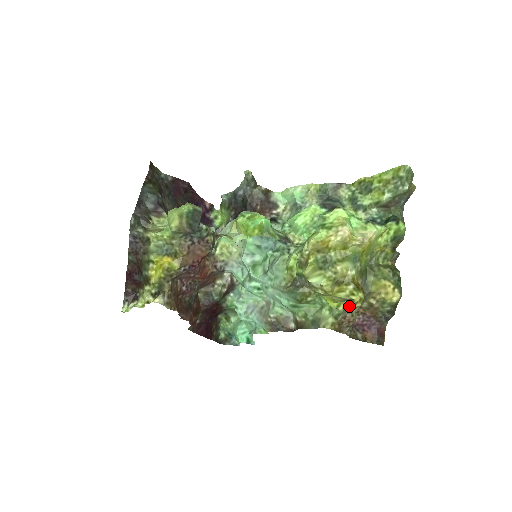
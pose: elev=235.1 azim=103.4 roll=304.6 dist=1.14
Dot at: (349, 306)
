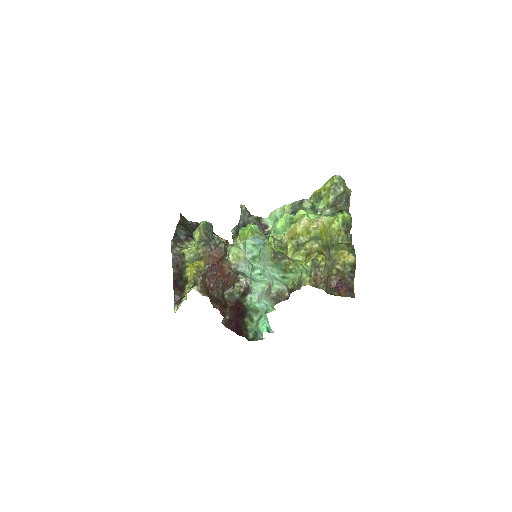
Dot at: (316, 264)
